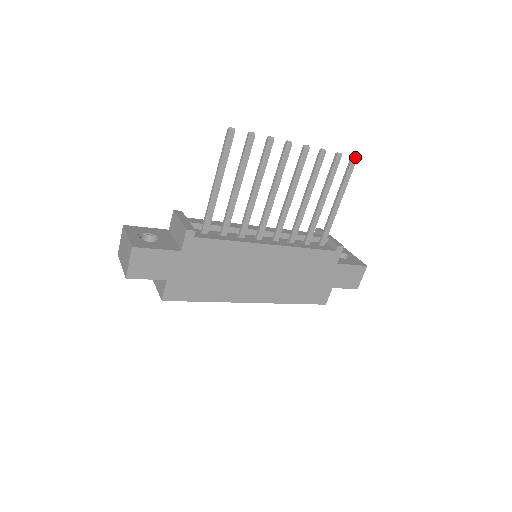
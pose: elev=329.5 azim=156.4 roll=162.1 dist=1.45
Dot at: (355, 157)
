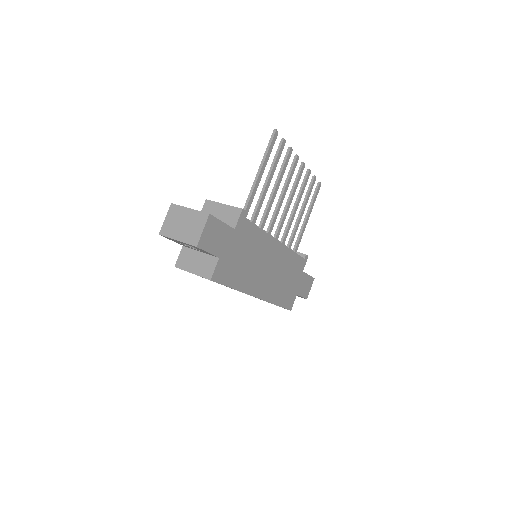
Dot at: (320, 183)
